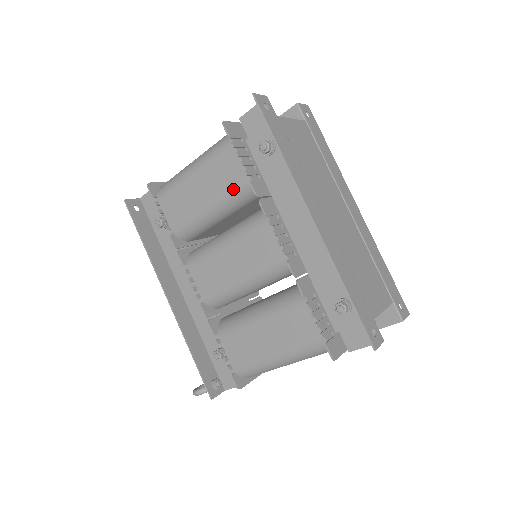
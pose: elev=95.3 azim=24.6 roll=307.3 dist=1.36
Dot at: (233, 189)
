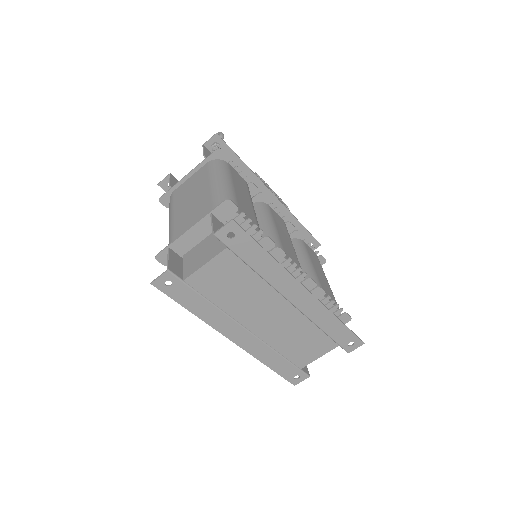
Dot at: occluded
